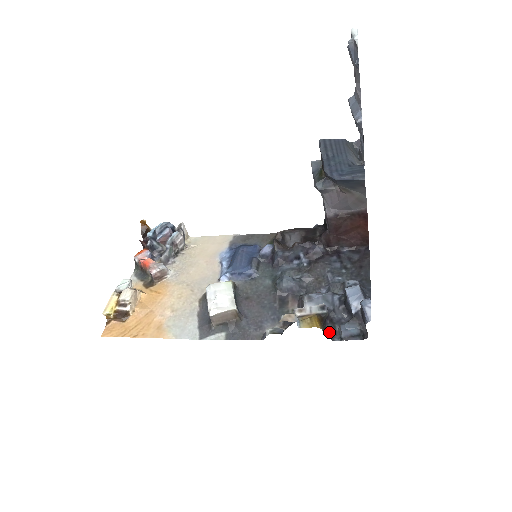
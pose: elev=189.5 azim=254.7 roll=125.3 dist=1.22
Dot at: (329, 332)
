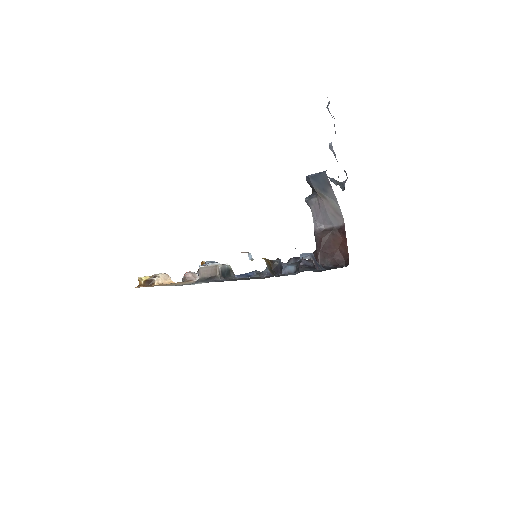
Dot at: (275, 275)
